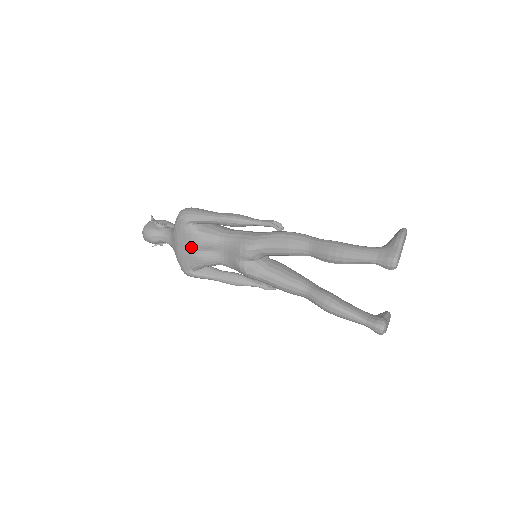
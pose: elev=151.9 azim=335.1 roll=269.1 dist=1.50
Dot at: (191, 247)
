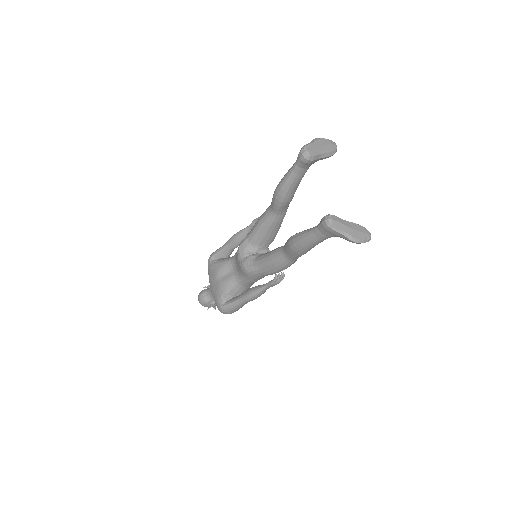
Dot at: (215, 278)
